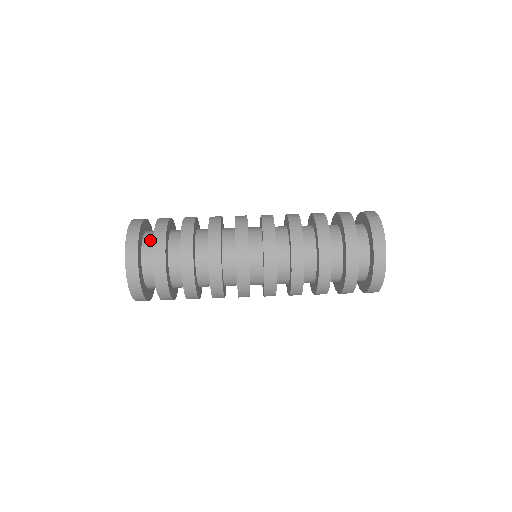
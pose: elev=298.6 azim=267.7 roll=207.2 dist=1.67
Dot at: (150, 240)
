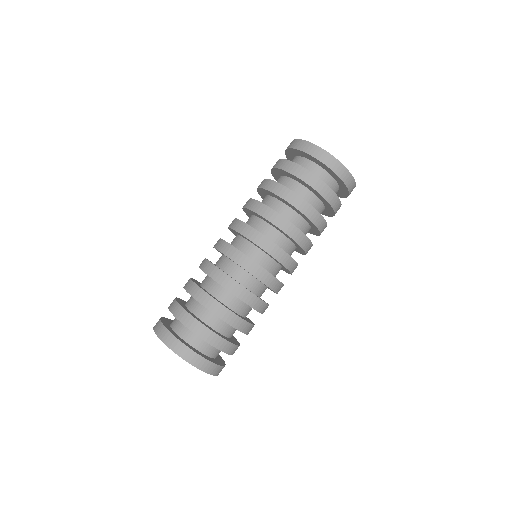
Dot at: (209, 348)
